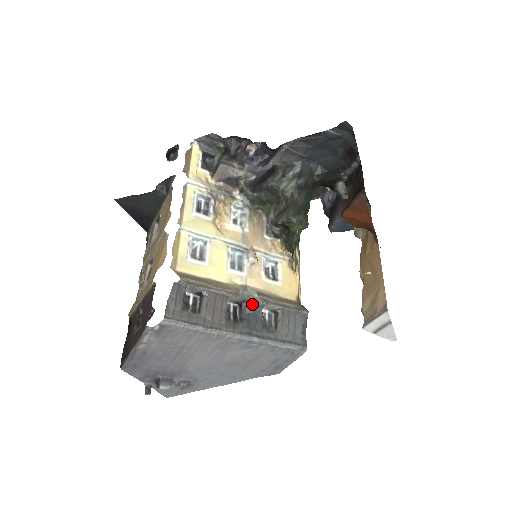
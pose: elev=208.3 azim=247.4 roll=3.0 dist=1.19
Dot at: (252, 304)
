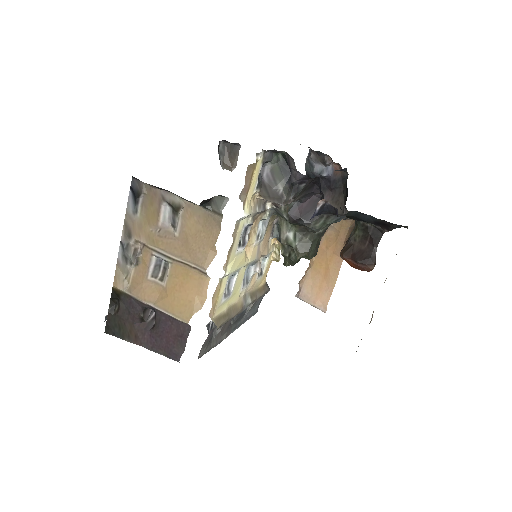
Dot at: occluded
